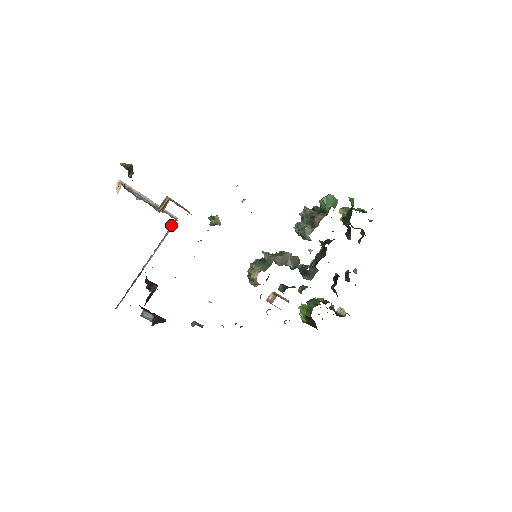
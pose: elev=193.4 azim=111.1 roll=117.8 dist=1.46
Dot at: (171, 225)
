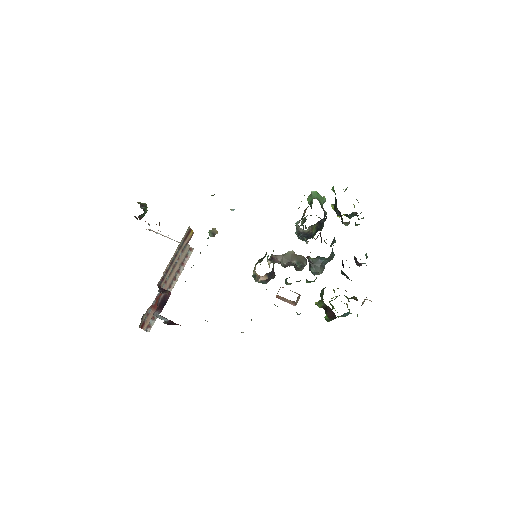
Dot at: (188, 254)
